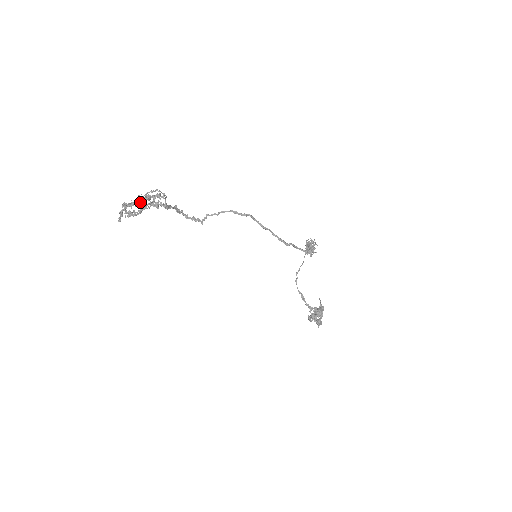
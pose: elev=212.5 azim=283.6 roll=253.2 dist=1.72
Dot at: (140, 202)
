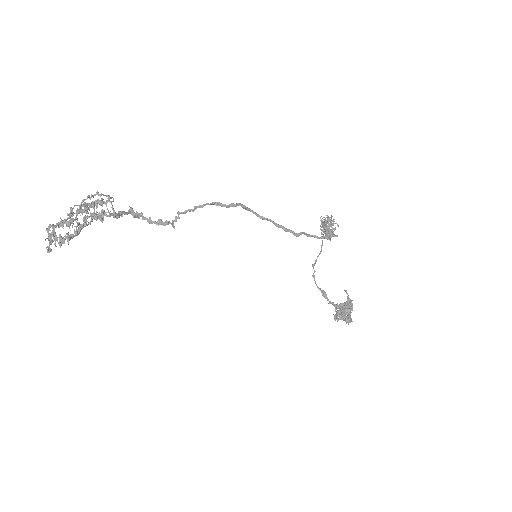
Dot at: (73, 219)
